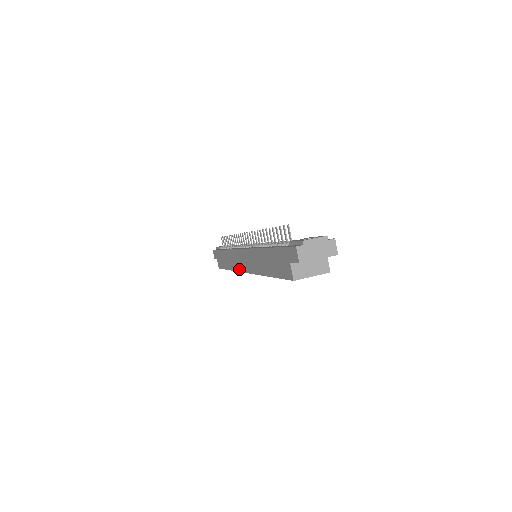
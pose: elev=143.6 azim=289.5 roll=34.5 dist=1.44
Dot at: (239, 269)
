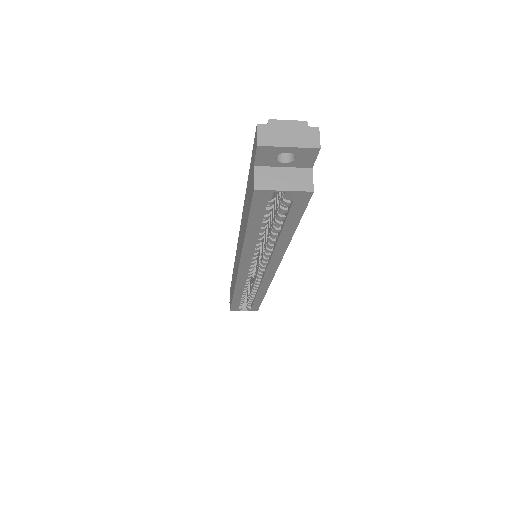
Dot at: occluded
